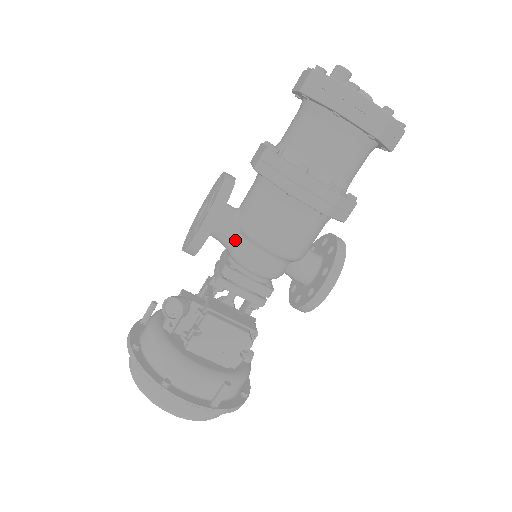
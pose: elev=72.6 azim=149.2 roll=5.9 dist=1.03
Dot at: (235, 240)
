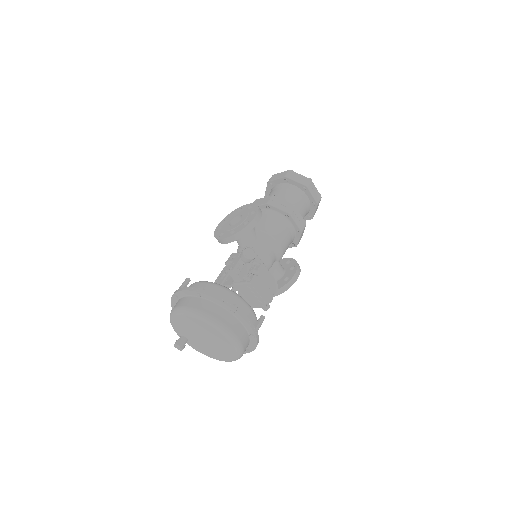
Dot at: (255, 239)
